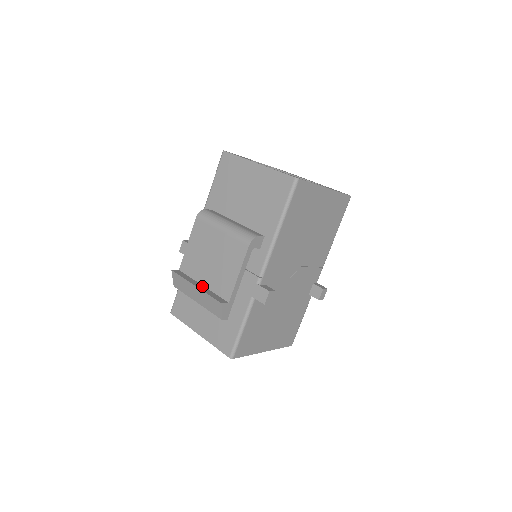
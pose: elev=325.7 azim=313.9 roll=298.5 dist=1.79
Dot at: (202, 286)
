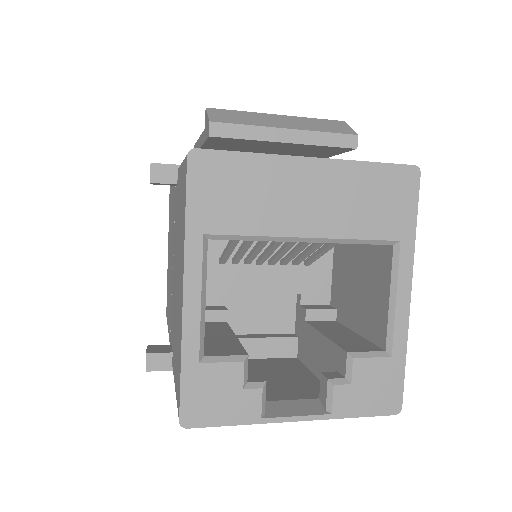
Dot at: occluded
